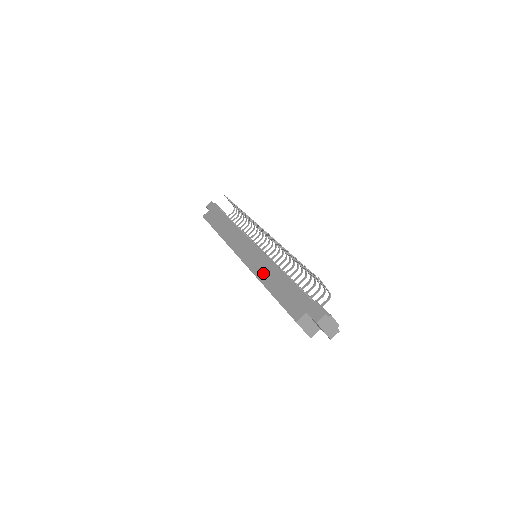
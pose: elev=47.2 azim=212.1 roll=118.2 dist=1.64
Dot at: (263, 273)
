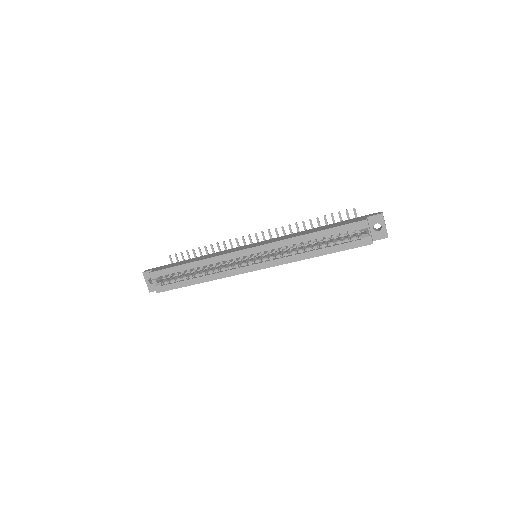
Dot at: (293, 235)
